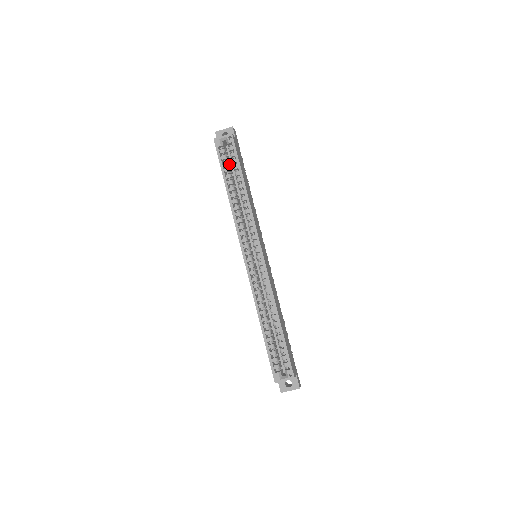
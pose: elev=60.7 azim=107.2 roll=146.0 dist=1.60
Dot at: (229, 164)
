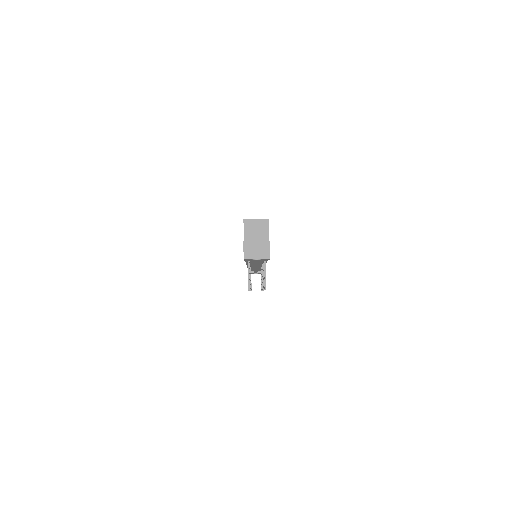
Dot at: occluded
